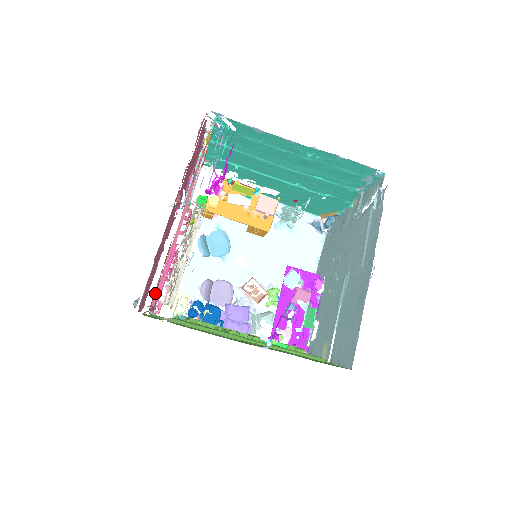
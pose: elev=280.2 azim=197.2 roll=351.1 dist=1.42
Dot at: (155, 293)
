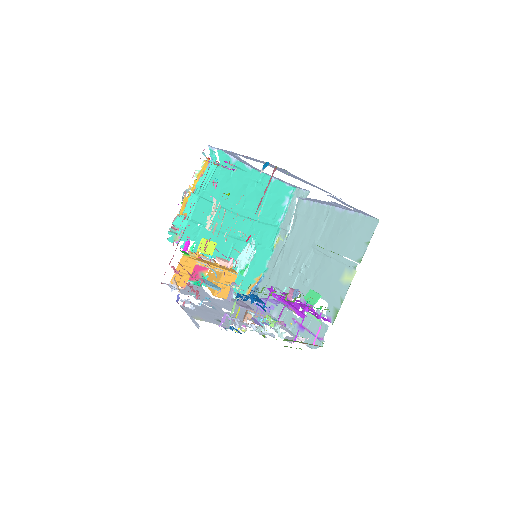
Dot at: occluded
